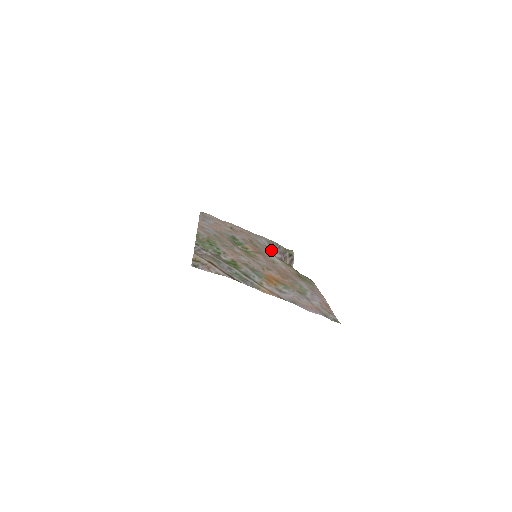
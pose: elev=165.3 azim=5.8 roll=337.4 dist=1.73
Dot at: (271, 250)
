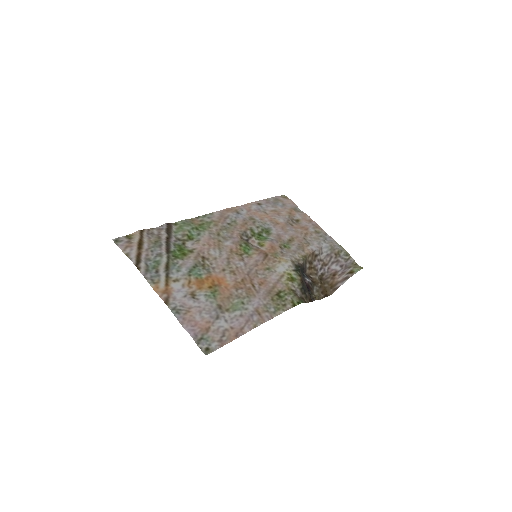
Dot at: (329, 258)
